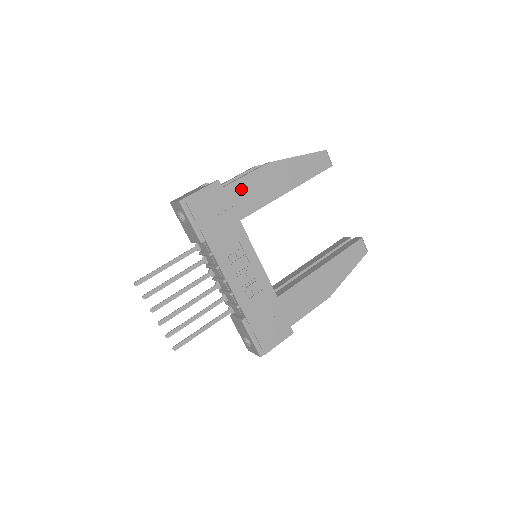
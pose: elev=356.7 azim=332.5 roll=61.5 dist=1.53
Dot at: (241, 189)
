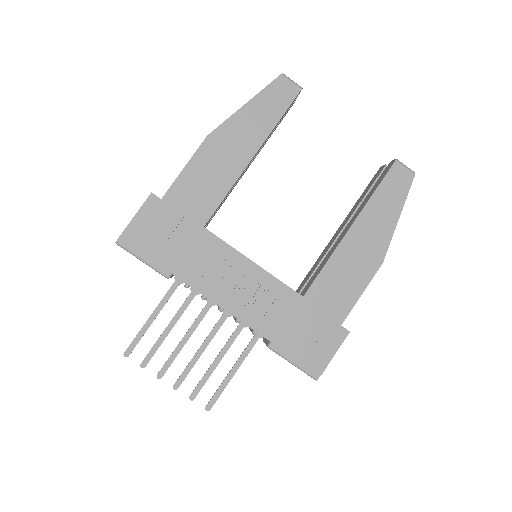
Dot at: (186, 188)
